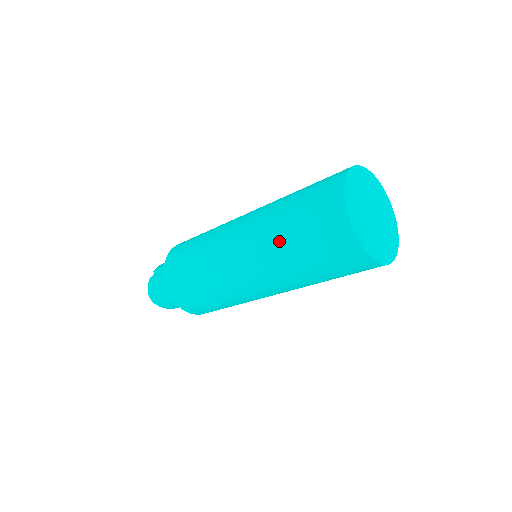
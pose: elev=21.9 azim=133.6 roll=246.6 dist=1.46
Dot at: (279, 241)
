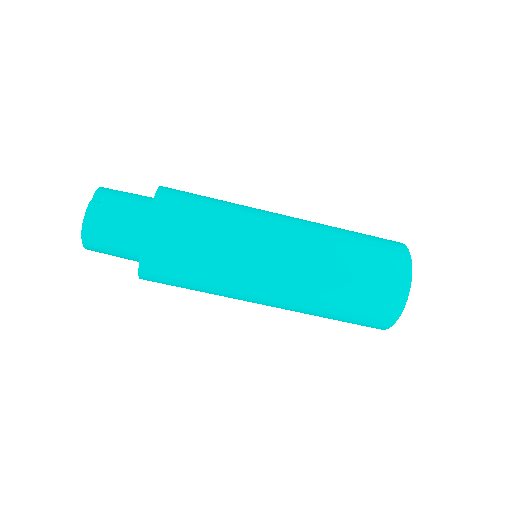
Dot at: (336, 275)
